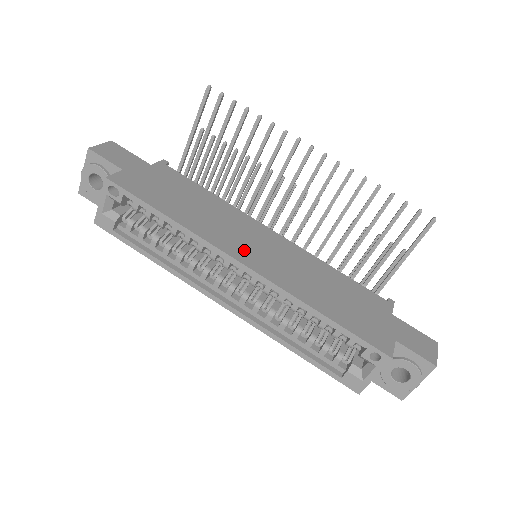
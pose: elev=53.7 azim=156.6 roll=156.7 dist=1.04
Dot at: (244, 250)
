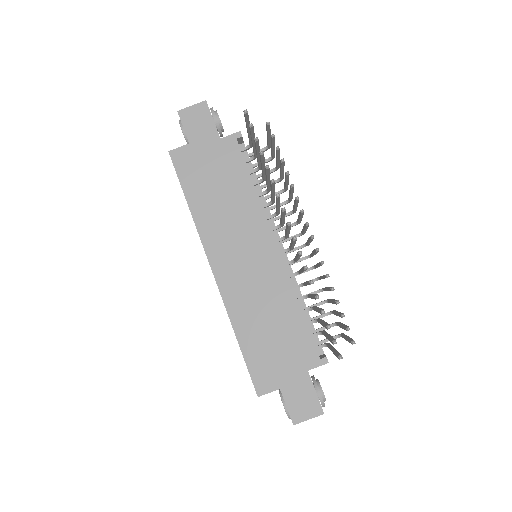
Dot at: (225, 258)
